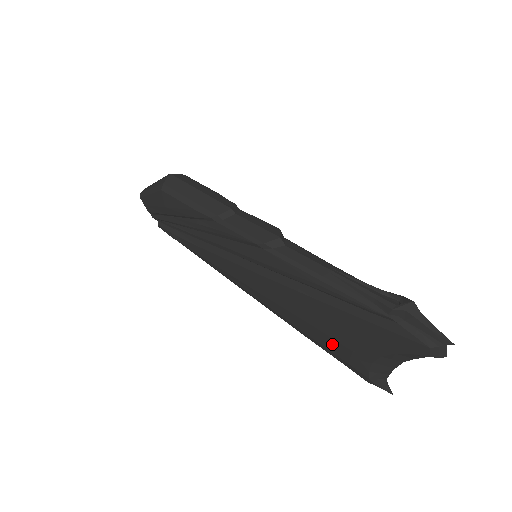
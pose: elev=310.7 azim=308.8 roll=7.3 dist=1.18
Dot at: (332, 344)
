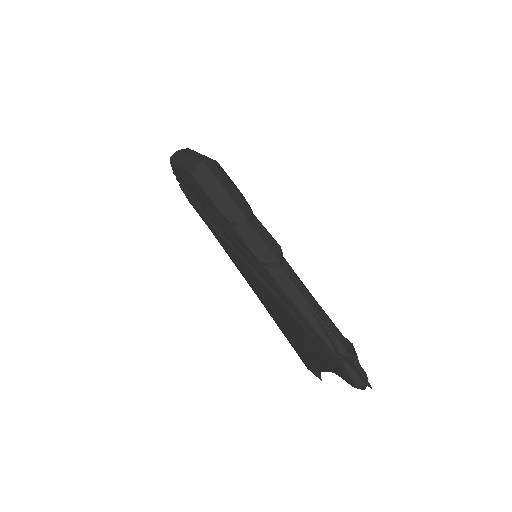
Dot at: (291, 339)
